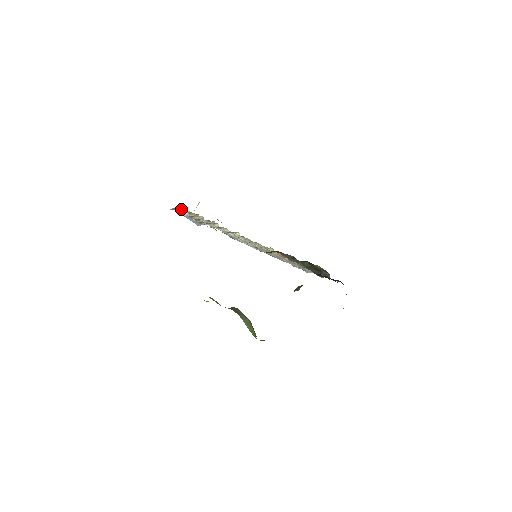
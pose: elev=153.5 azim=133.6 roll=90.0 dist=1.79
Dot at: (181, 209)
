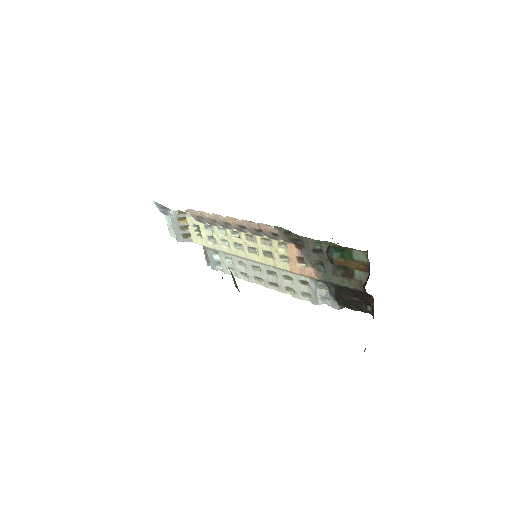
Dot at: (169, 212)
